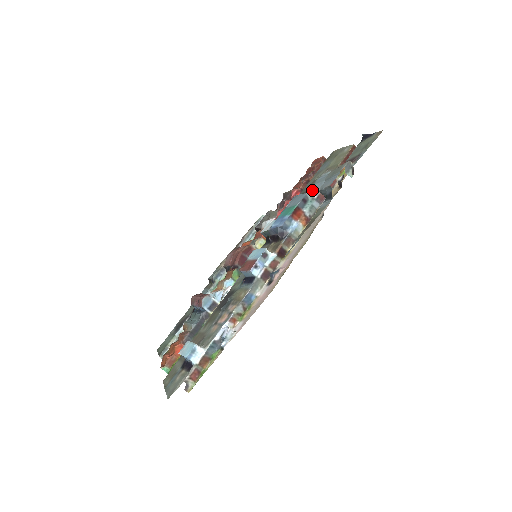
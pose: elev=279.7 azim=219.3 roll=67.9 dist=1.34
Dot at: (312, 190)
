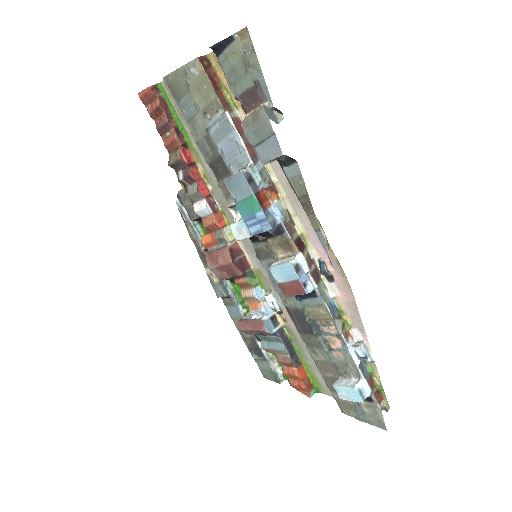
Dot at: (227, 153)
